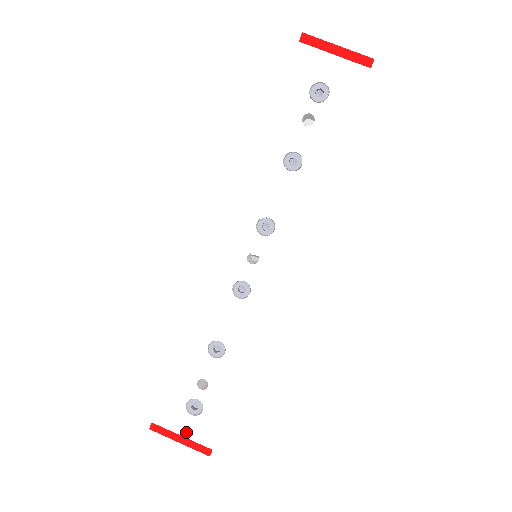
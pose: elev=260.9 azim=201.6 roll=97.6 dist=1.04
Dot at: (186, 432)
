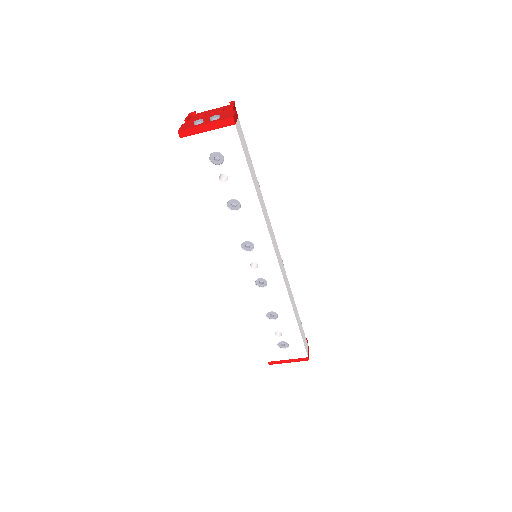
Dot at: (288, 357)
